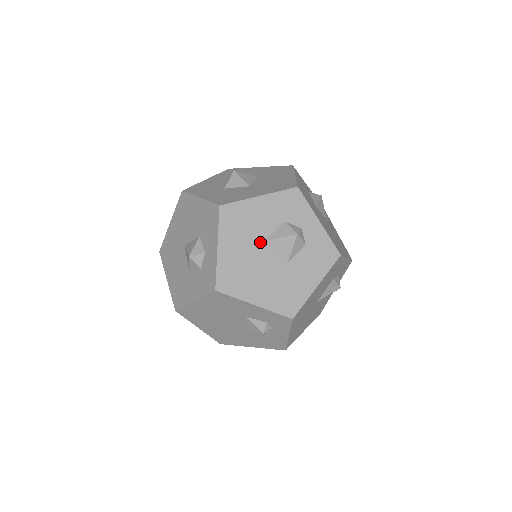
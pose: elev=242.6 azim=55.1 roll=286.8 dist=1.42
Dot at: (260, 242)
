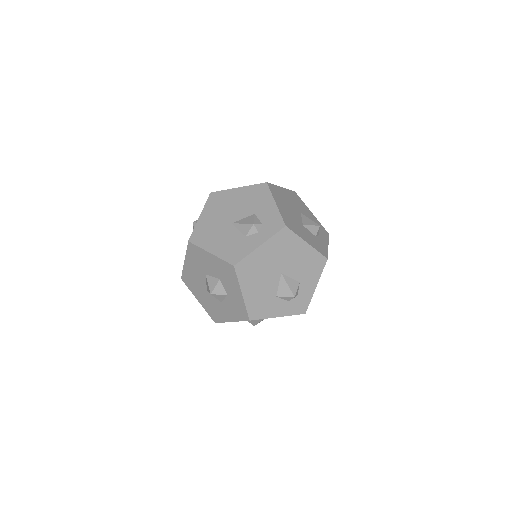
Dot at: (299, 210)
